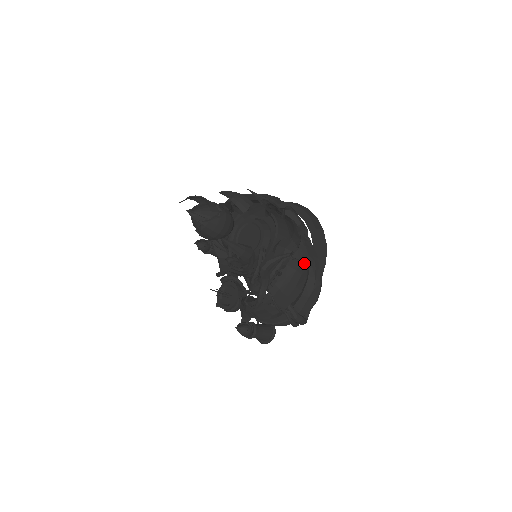
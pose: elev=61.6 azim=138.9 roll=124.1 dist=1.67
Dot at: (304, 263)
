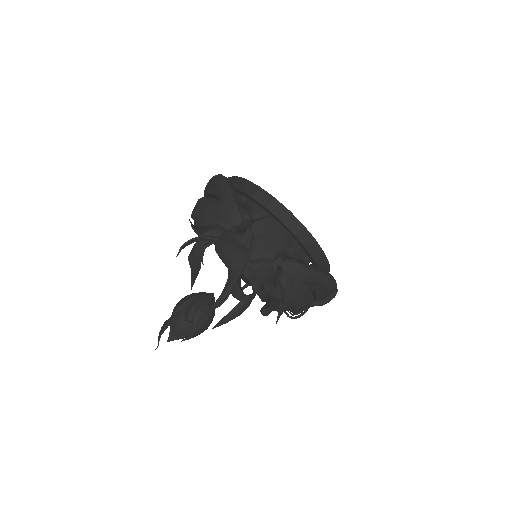
Dot at: (299, 289)
